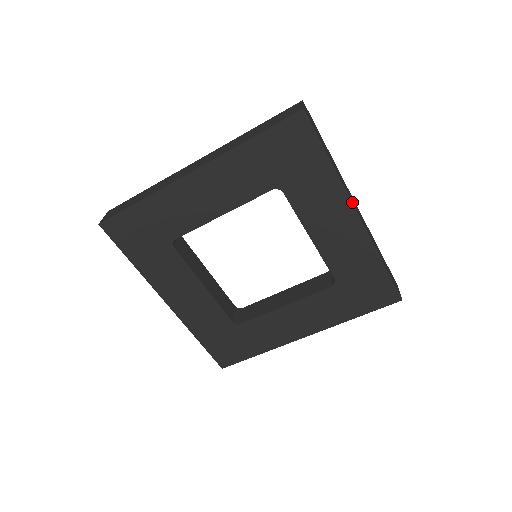
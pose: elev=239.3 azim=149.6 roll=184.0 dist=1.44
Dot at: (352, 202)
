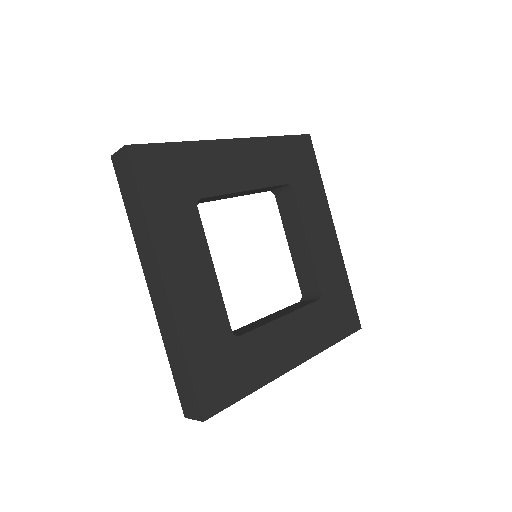
Dot at: (331, 220)
